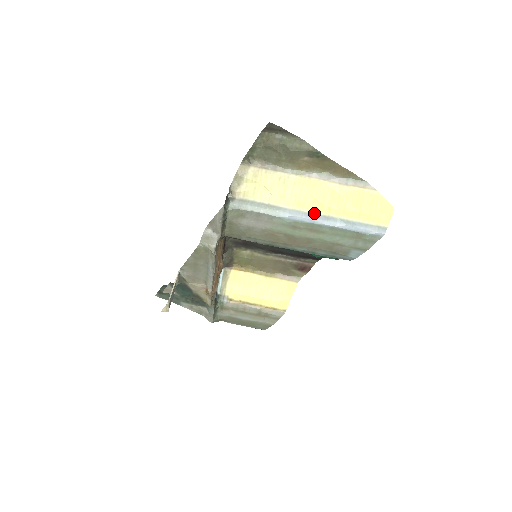
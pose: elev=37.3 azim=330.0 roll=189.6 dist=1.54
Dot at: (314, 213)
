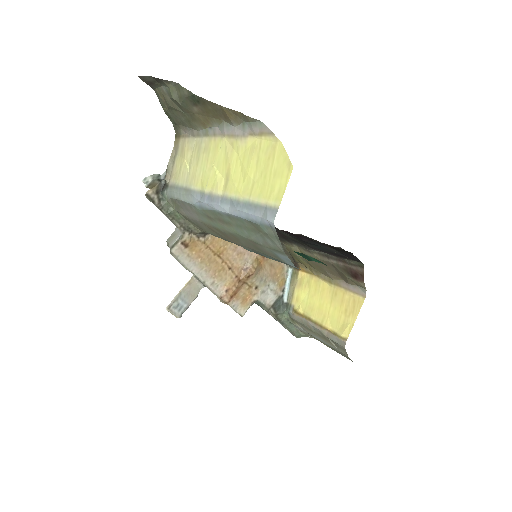
Dot at: (212, 193)
